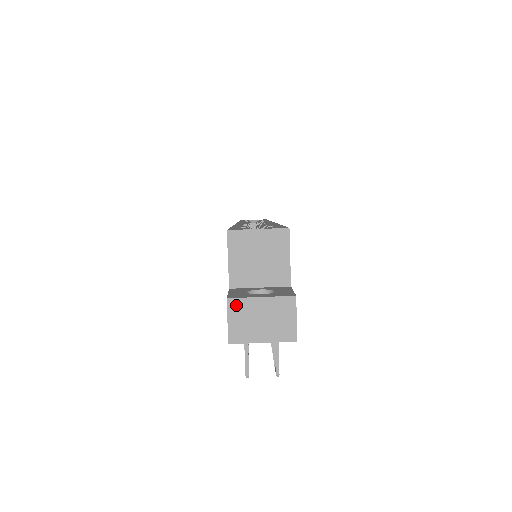
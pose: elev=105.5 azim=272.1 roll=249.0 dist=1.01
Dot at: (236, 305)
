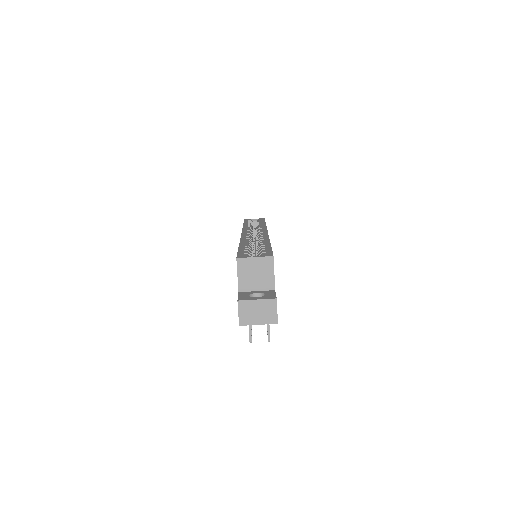
Dot at: (243, 304)
